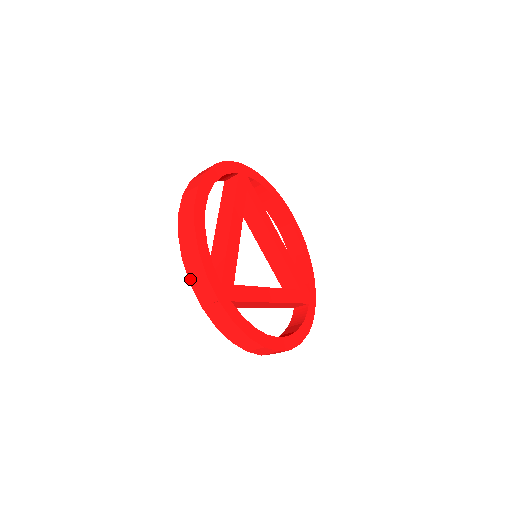
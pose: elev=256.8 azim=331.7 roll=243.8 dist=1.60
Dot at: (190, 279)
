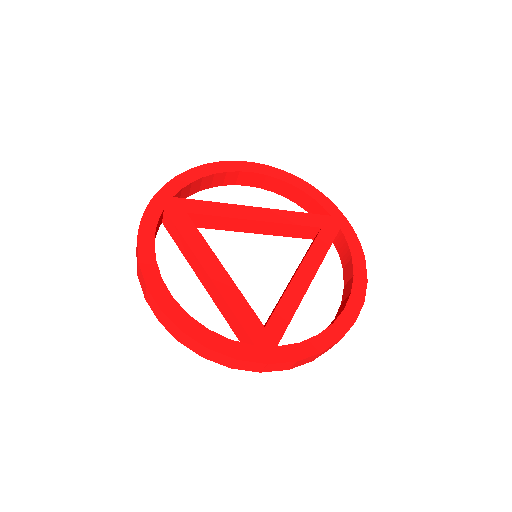
Dot at: (228, 367)
